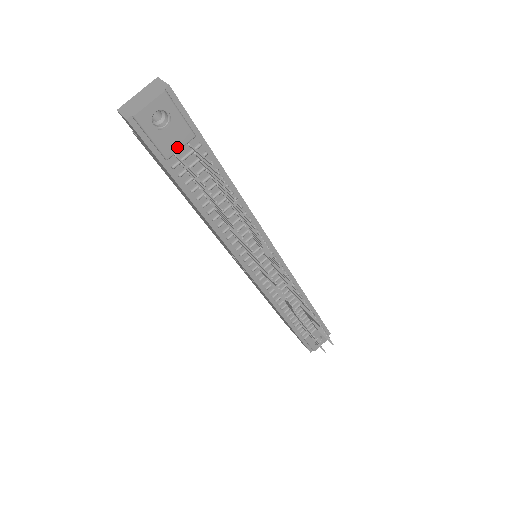
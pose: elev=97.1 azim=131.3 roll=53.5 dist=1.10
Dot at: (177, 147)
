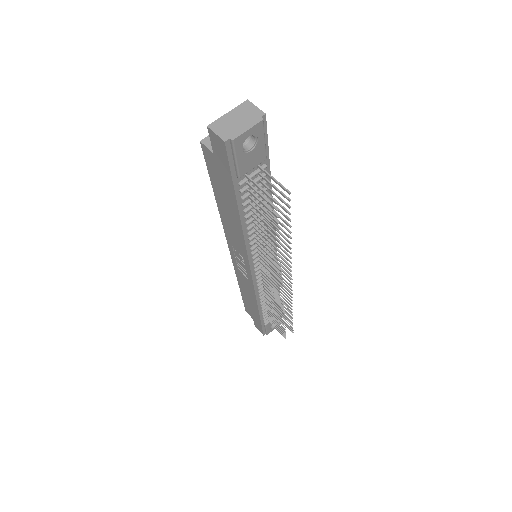
Dot at: (251, 168)
